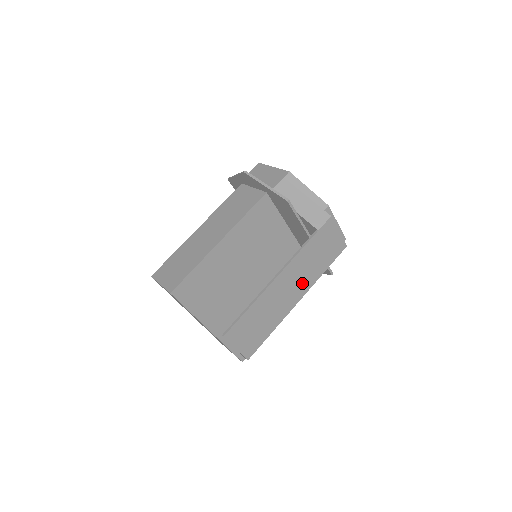
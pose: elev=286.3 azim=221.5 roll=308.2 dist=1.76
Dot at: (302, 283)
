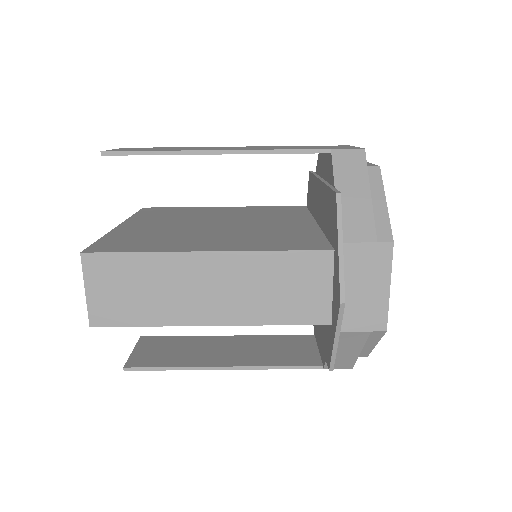
Dot at: (258, 346)
